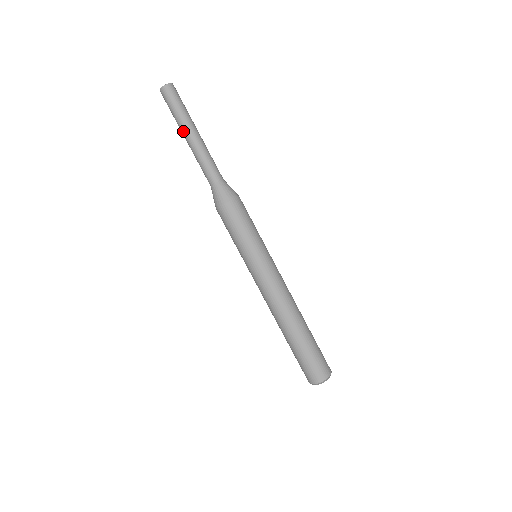
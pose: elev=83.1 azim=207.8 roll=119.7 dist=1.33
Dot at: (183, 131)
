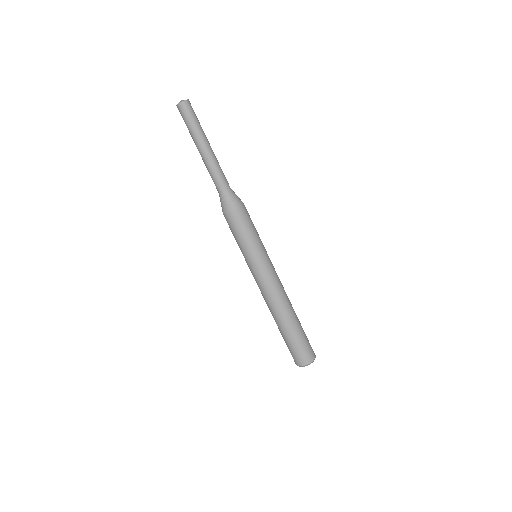
Dot at: (198, 143)
